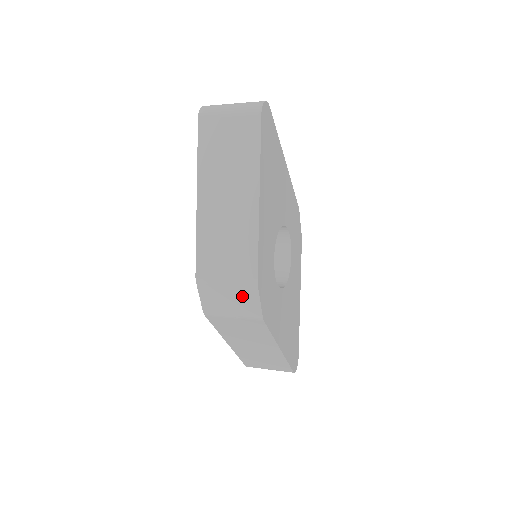
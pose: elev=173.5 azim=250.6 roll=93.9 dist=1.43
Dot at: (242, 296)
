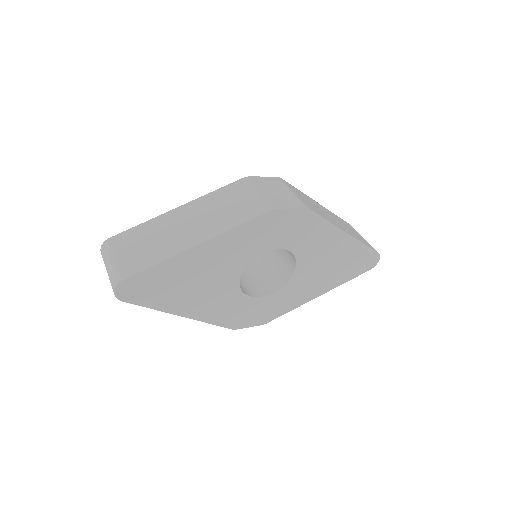
Dot at: occluded
